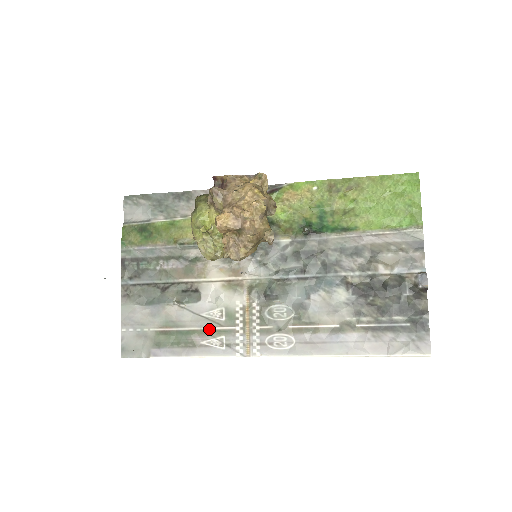
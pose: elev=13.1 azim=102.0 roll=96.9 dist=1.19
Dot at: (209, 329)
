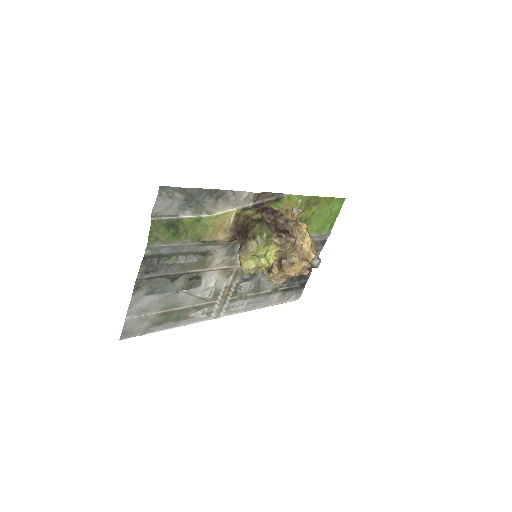
Dot at: (199, 305)
